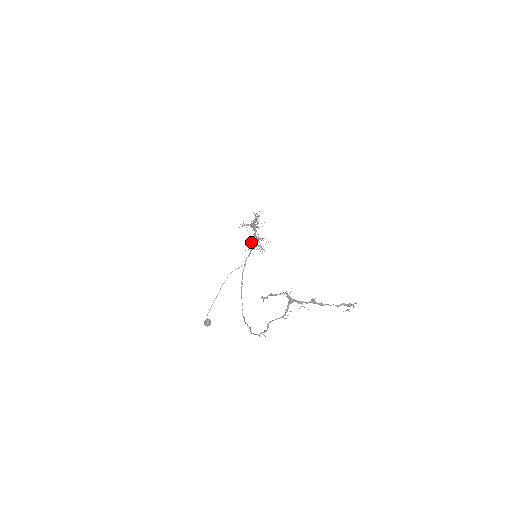
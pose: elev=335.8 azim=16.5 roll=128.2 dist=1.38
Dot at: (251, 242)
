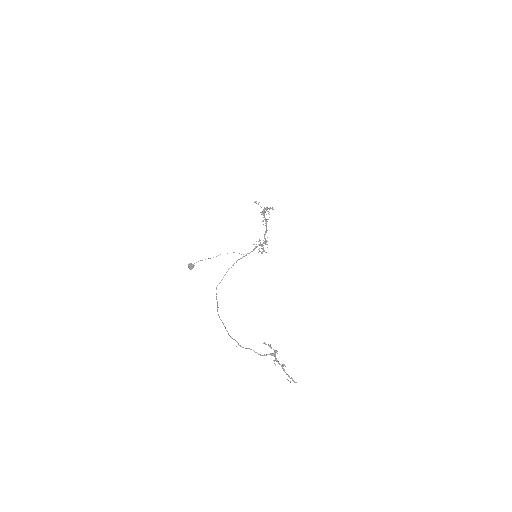
Dot at: (260, 240)
